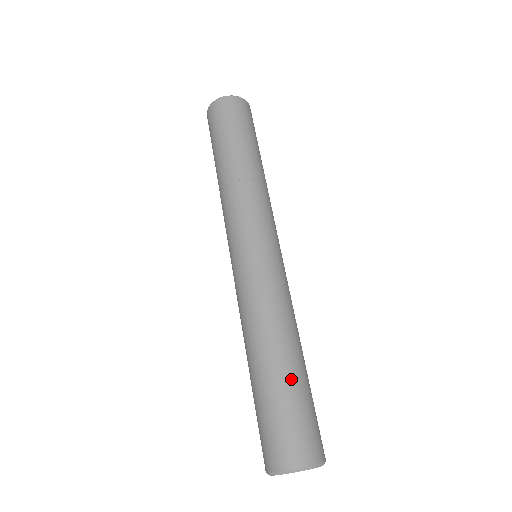
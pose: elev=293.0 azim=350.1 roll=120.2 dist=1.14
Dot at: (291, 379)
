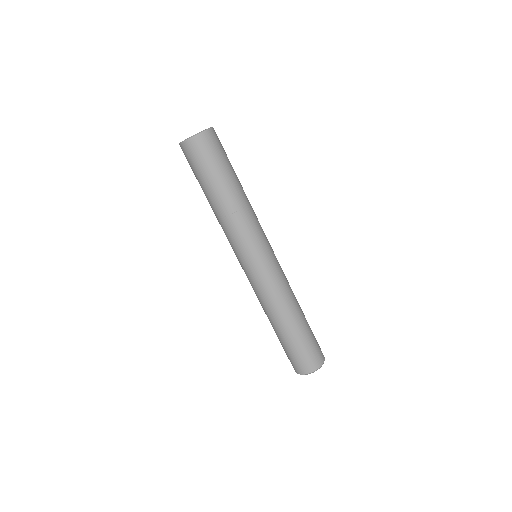
Dot at: (288, 338)
